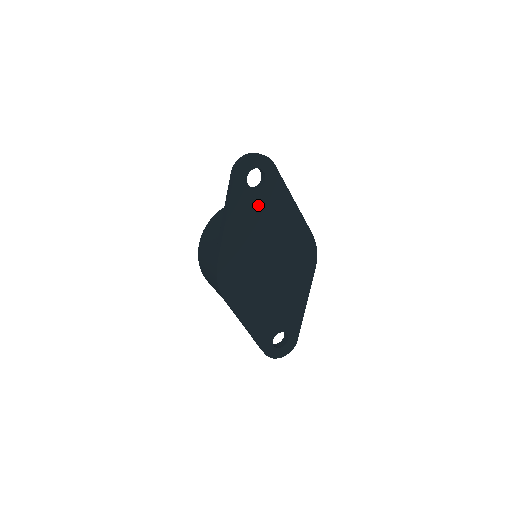
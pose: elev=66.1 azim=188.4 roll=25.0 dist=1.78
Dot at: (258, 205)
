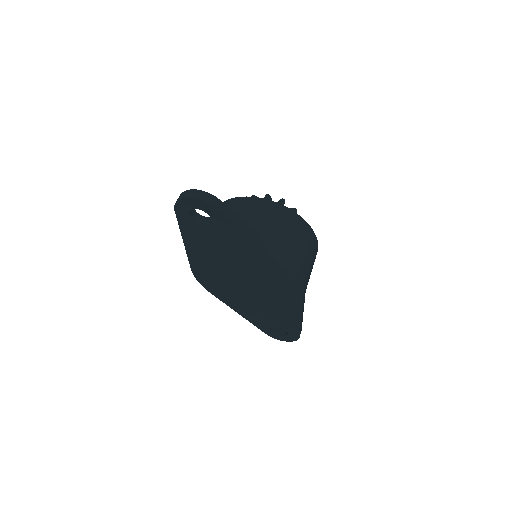
Dot at: (212, 237)
